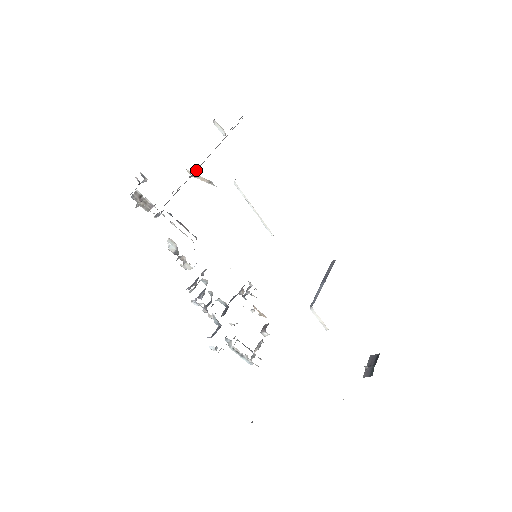
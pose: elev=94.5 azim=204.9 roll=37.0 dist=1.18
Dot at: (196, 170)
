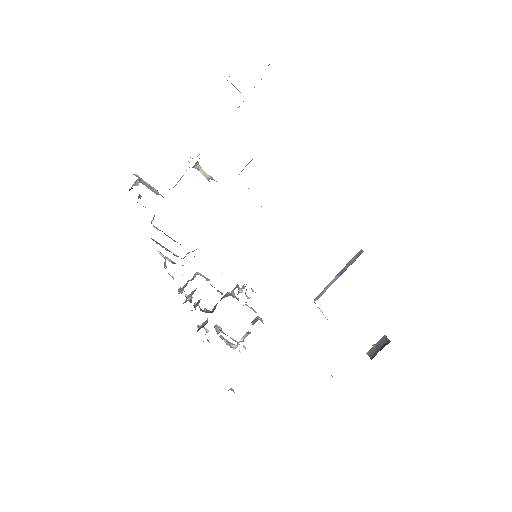
Dot at: occluded
